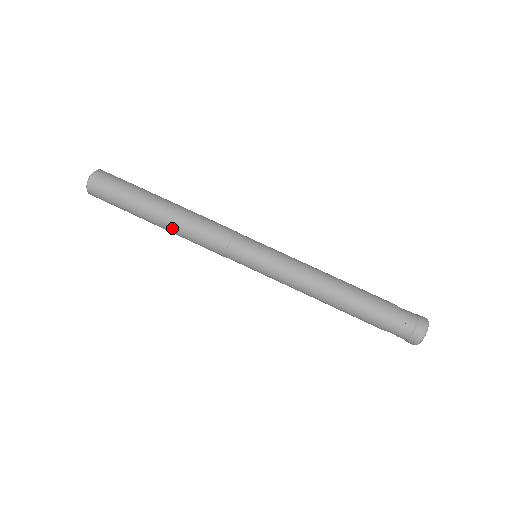
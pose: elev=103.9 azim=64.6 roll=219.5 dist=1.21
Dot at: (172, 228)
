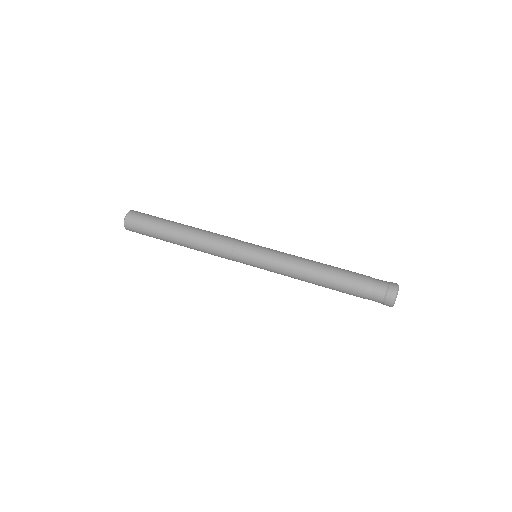
Dot at: (190, 242)
